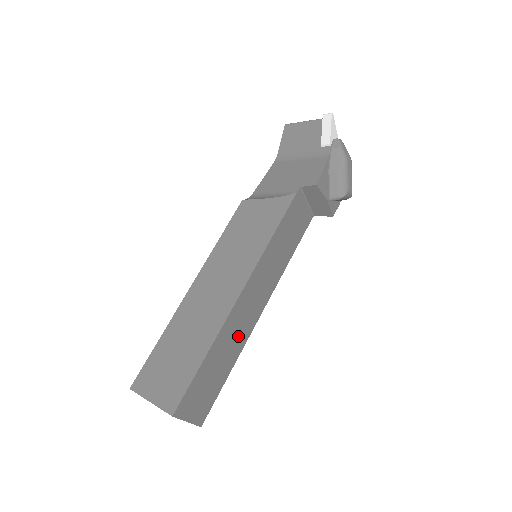
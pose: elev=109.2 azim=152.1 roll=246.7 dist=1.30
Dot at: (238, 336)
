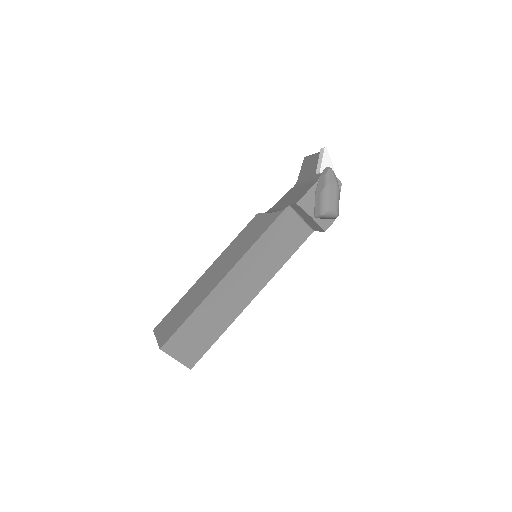
Dot at: (225, 311)
